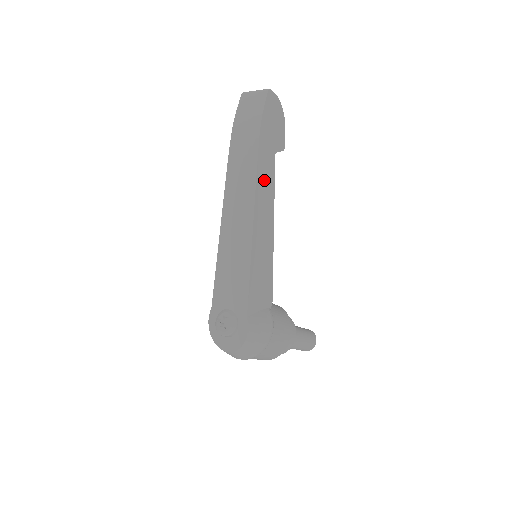
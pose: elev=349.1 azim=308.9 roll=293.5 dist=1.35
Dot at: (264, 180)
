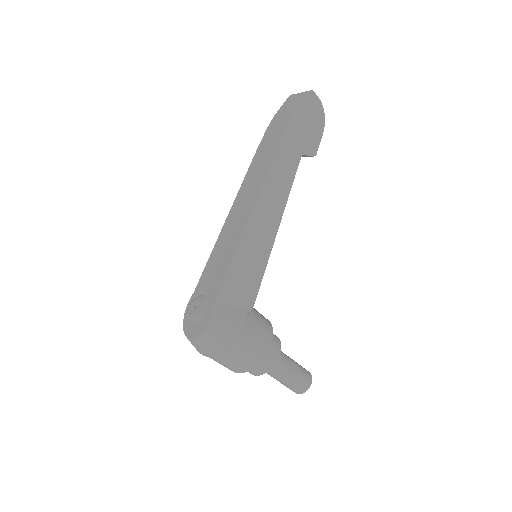
Dot at: (279, 175)
